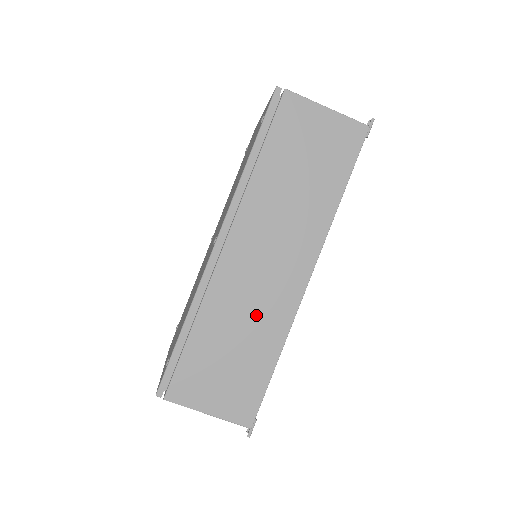
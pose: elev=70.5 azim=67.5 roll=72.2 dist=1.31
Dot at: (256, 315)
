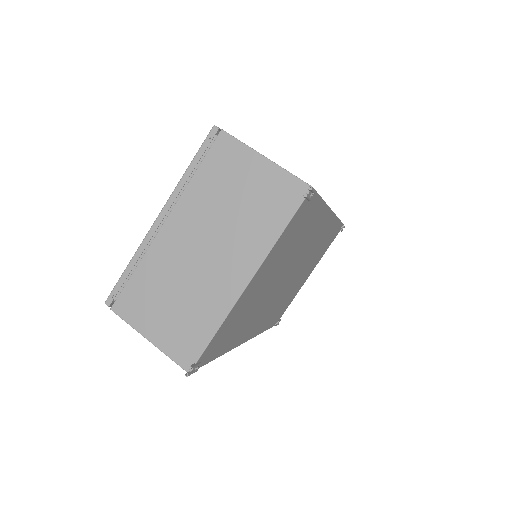
Dot at: occluded
